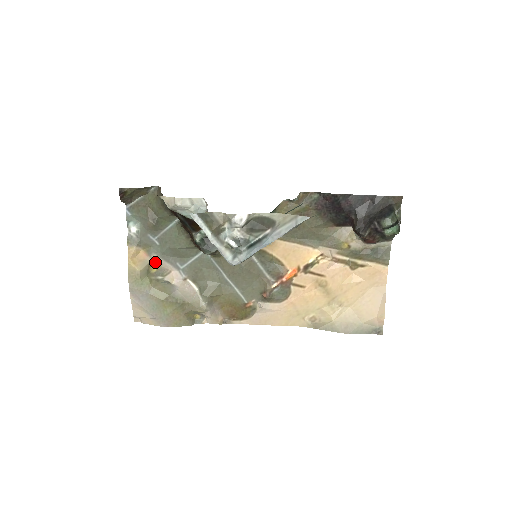
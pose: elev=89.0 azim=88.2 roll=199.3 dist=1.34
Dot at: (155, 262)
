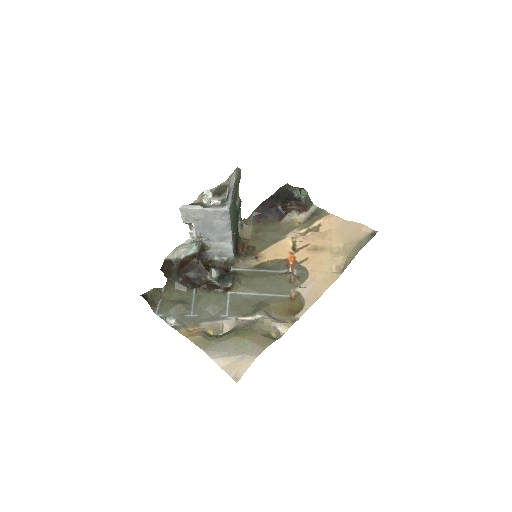
Dot at: (206, 327)
